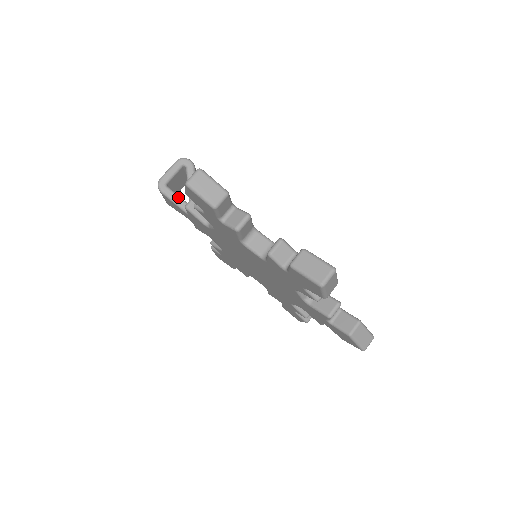
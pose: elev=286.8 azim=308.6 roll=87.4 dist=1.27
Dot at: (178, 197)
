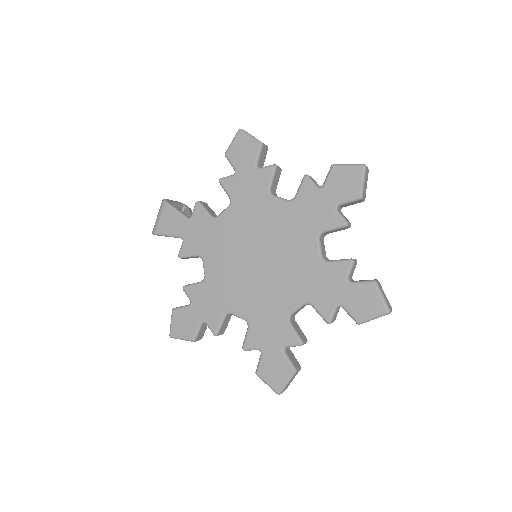
Dot at: occluded
